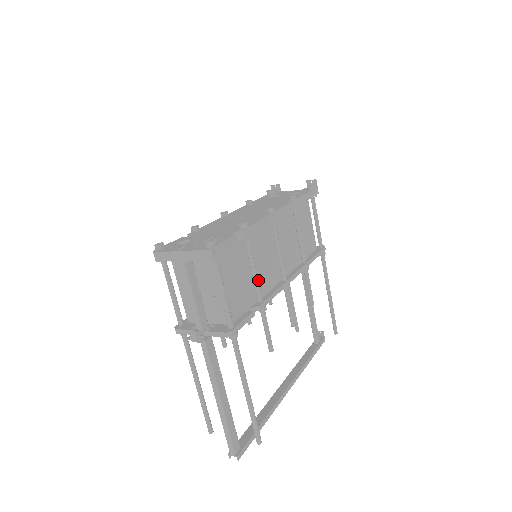
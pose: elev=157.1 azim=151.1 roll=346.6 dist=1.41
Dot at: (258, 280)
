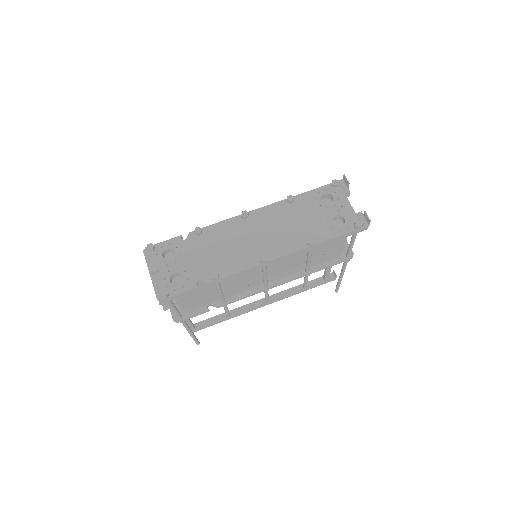
Dot at: (223, 296)
